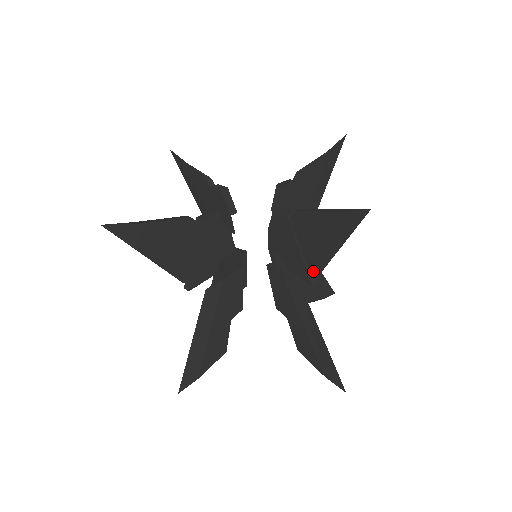
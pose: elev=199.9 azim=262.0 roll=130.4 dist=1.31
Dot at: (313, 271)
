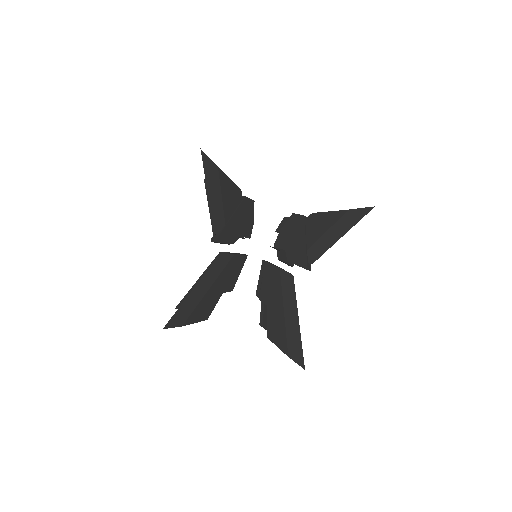
Dot at: (311, 259)
